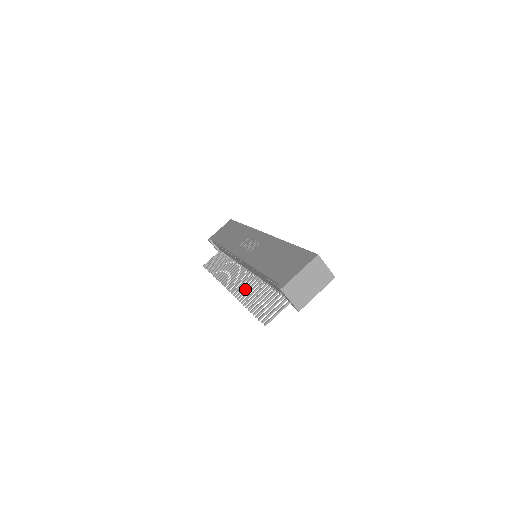
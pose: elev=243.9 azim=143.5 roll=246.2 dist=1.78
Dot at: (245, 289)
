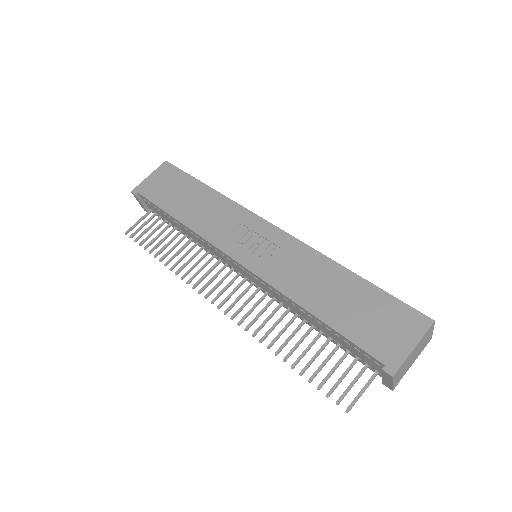
Dot at: (258, 317)
